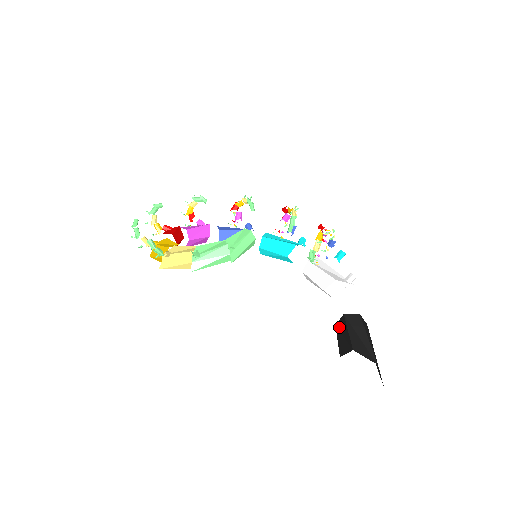
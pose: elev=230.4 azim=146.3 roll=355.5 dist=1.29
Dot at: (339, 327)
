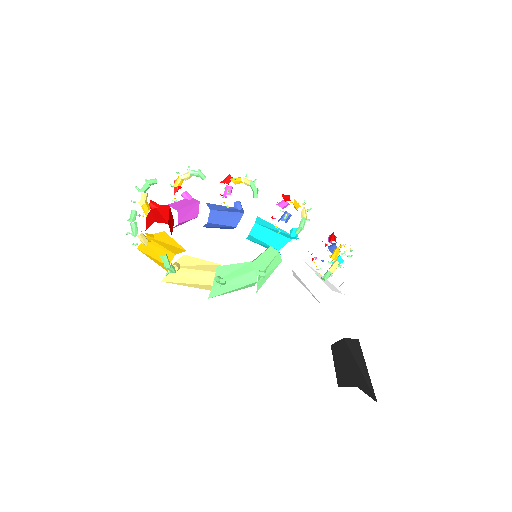
Dot at: (337, 350)
